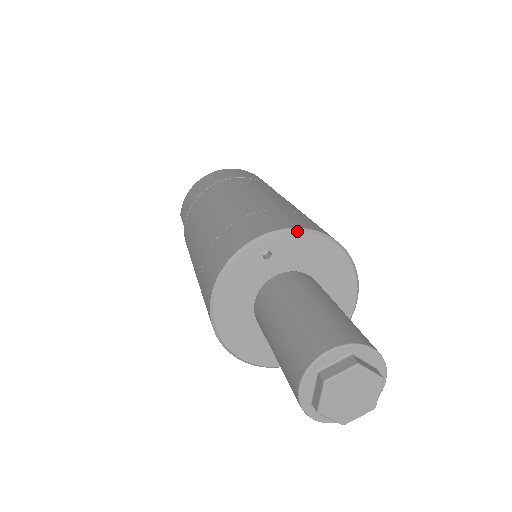
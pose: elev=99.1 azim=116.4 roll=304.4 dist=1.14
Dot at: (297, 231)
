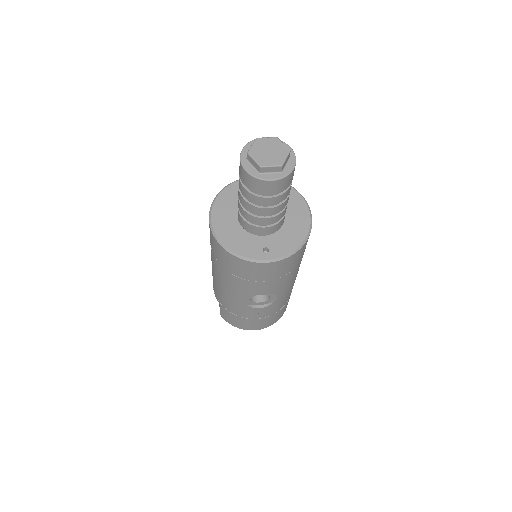
Dot at: occluded
